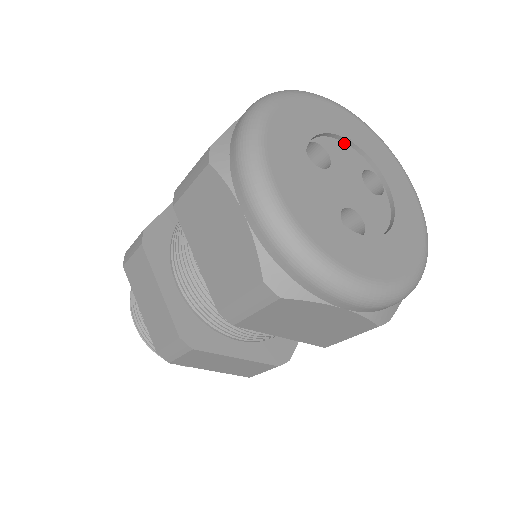
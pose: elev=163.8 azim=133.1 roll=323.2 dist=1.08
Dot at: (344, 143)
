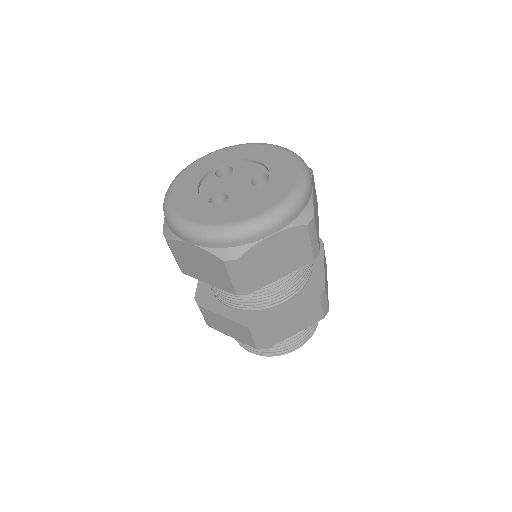
Dot at: (254, 163)
